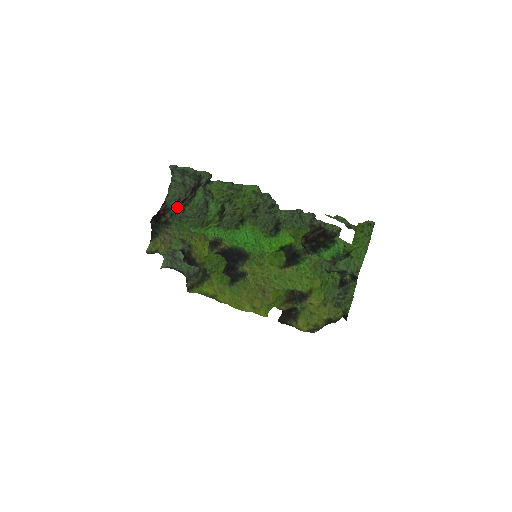
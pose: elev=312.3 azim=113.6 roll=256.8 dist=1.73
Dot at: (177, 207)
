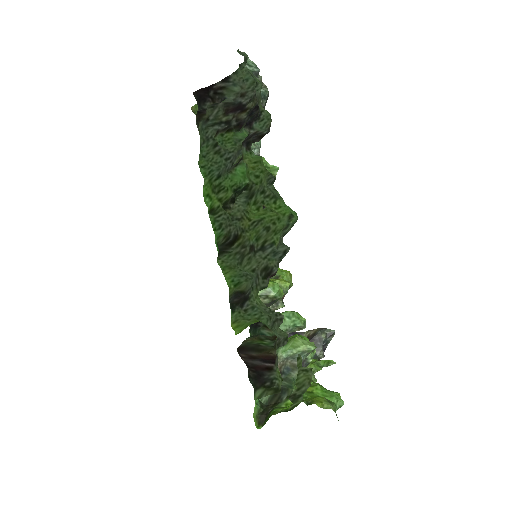
Dot at: (224, 111)
